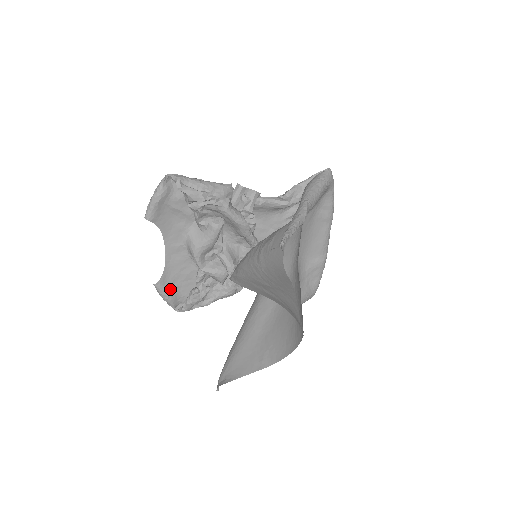
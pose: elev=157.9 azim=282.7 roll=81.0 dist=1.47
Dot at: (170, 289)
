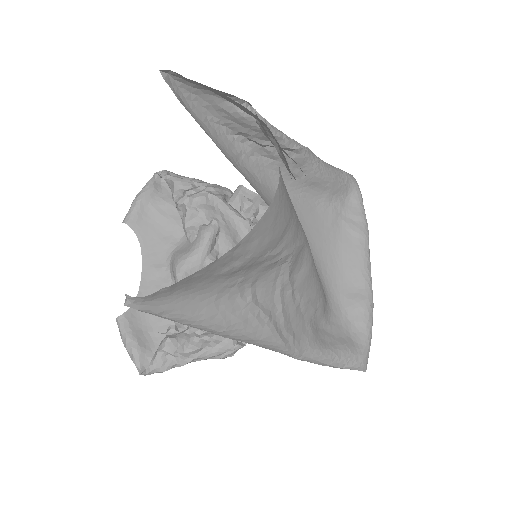
Dot at: (138, 332)
